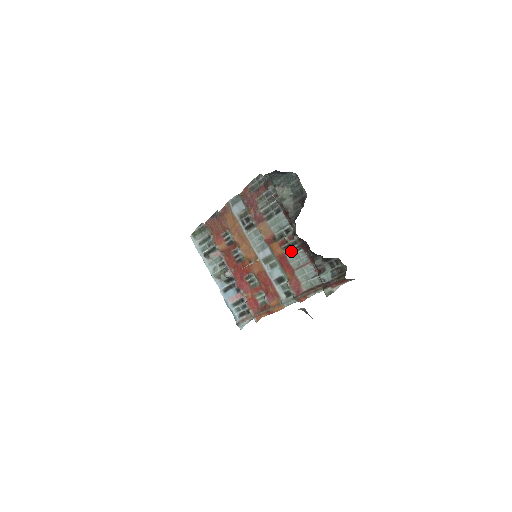
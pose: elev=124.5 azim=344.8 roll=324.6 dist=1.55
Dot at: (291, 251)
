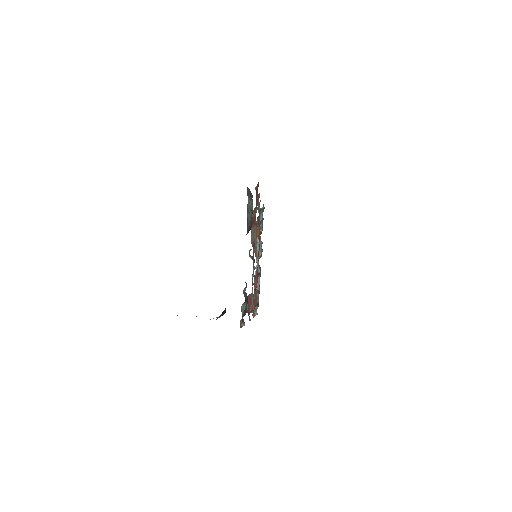
Dot at: occluded
